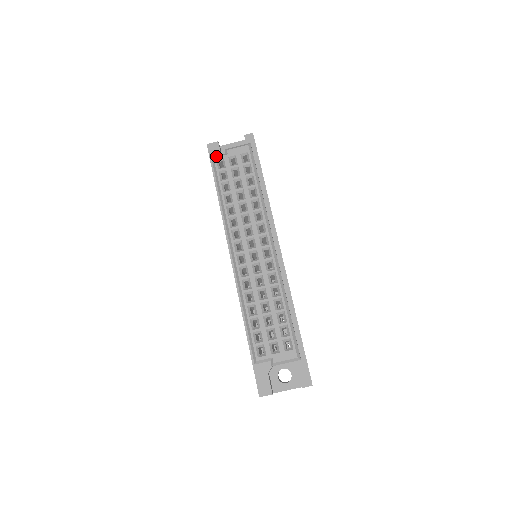
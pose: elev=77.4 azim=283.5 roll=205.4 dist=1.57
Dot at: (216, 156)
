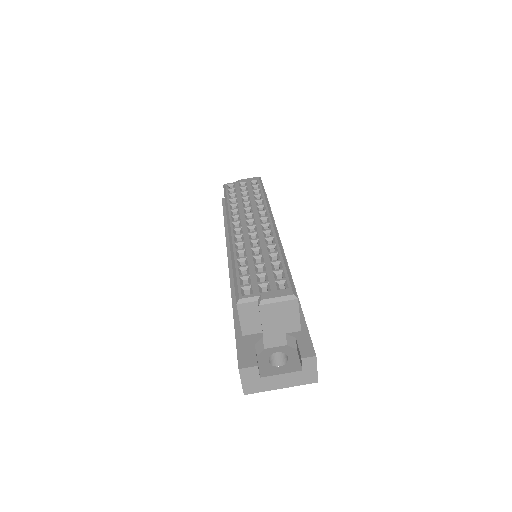
Dot at: (228, 184)
